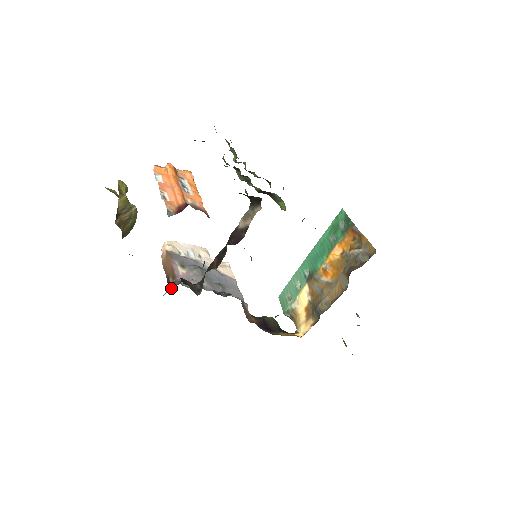
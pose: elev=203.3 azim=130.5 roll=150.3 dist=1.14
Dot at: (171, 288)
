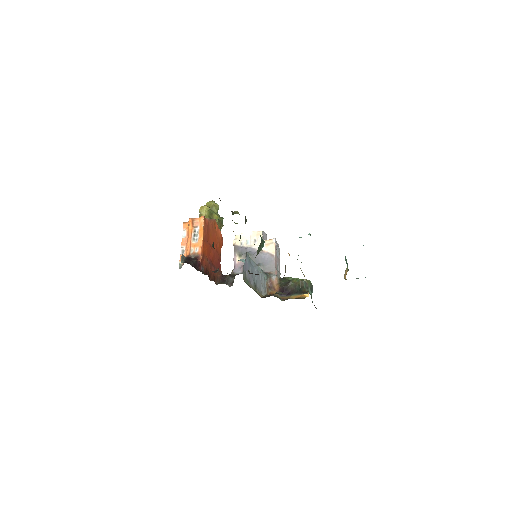
Dot at: occluded
